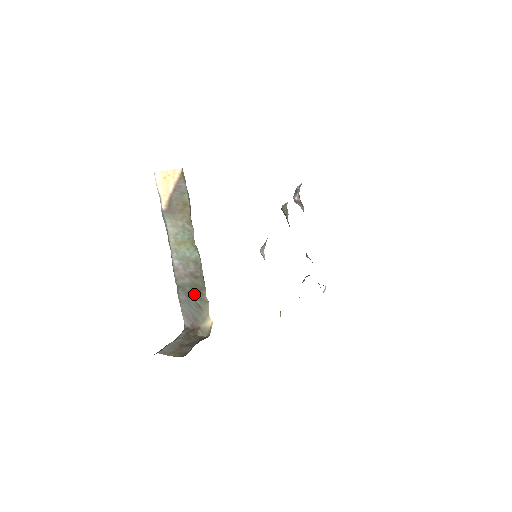
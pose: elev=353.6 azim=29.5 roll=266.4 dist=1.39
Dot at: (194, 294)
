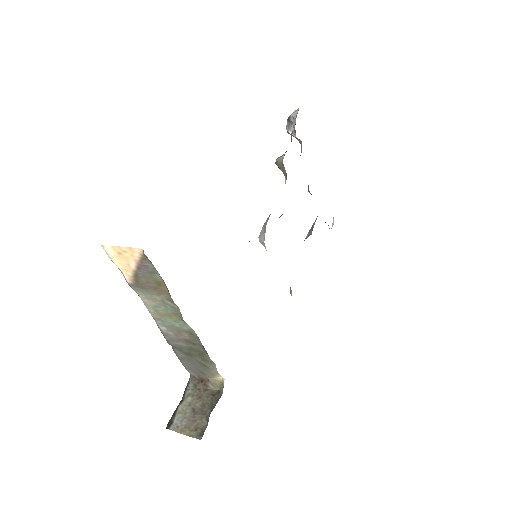
Dot at: (195, 355)
